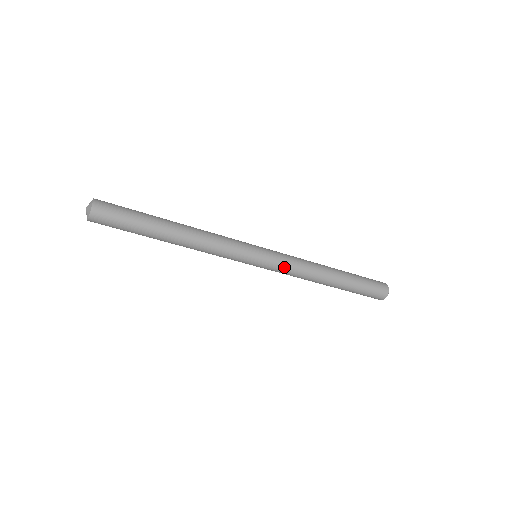
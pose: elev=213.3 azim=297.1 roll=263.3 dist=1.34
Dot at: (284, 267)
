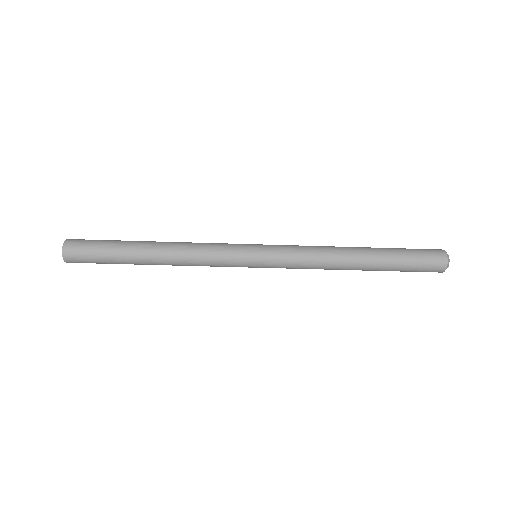
Dot at: (290, 263)
